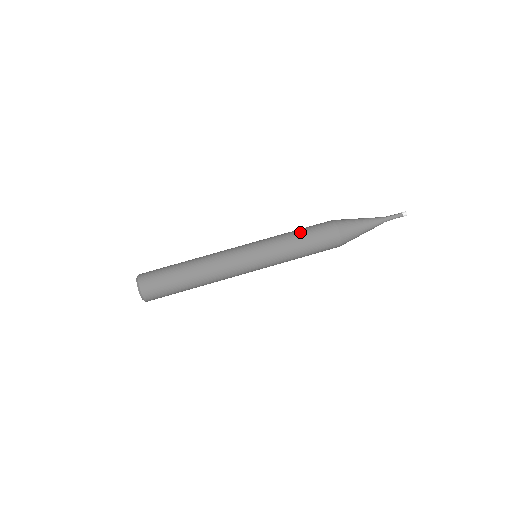
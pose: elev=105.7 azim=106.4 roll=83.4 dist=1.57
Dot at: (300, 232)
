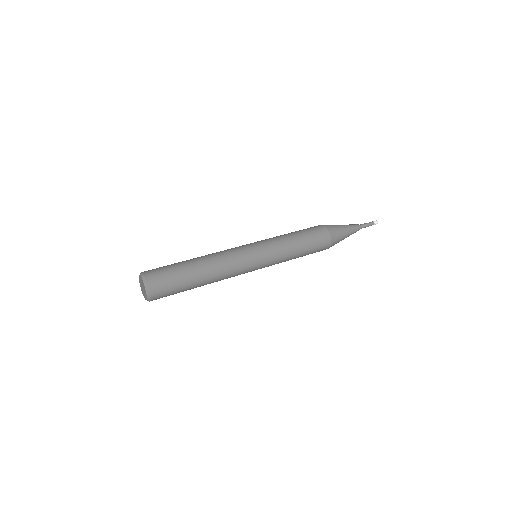
Dot at: occluded
